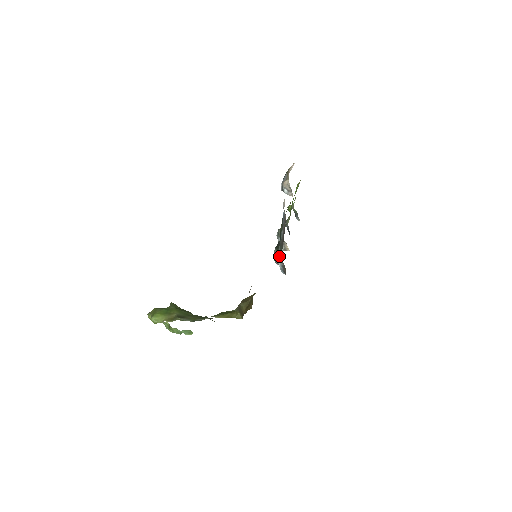
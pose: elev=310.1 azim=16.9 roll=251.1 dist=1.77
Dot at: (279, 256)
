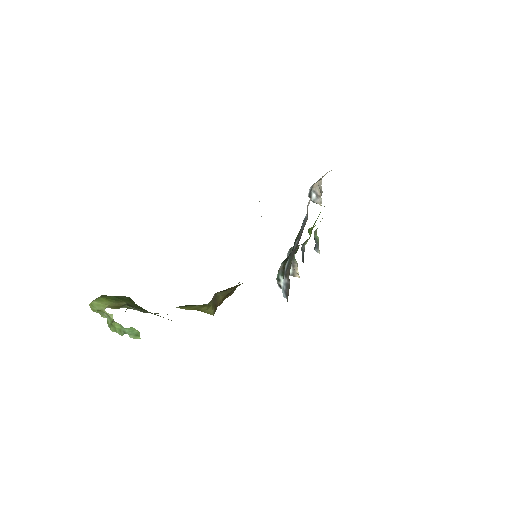
Dot at: (285, 269)
